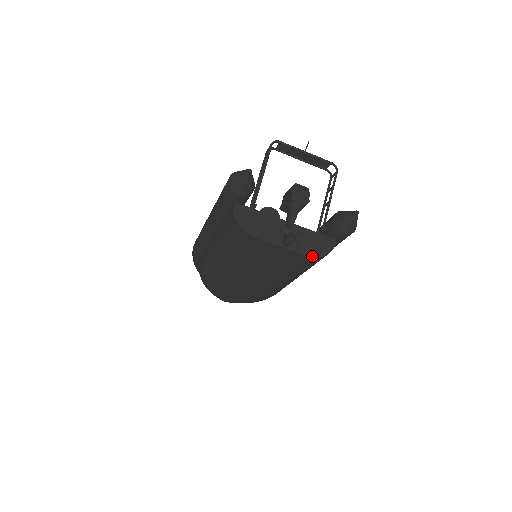
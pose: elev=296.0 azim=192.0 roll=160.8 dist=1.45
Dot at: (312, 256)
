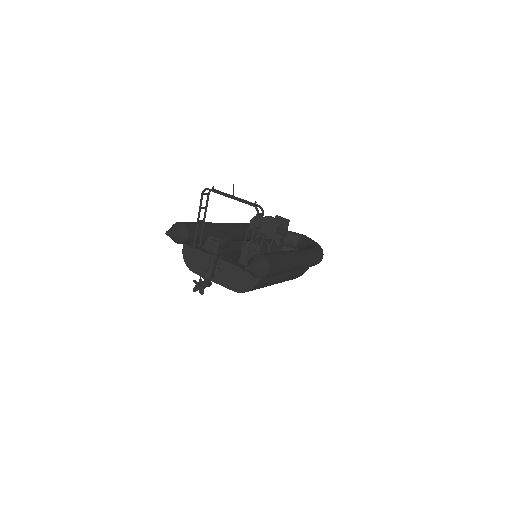
Dot at: (237, 291)
